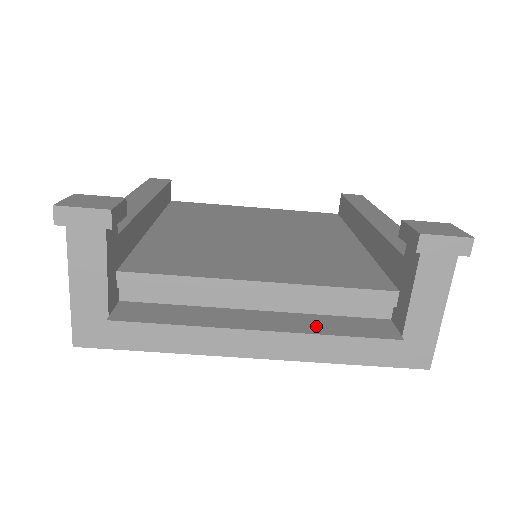
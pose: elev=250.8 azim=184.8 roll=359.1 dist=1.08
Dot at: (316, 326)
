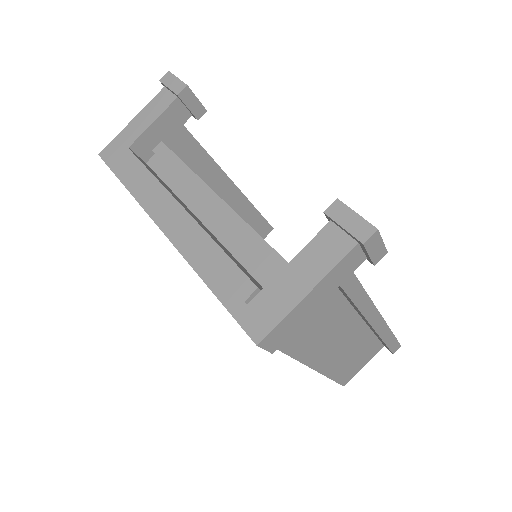
Dot at: (217, 241)
